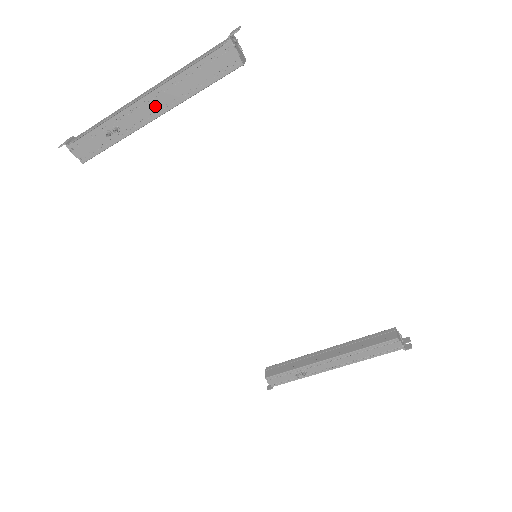
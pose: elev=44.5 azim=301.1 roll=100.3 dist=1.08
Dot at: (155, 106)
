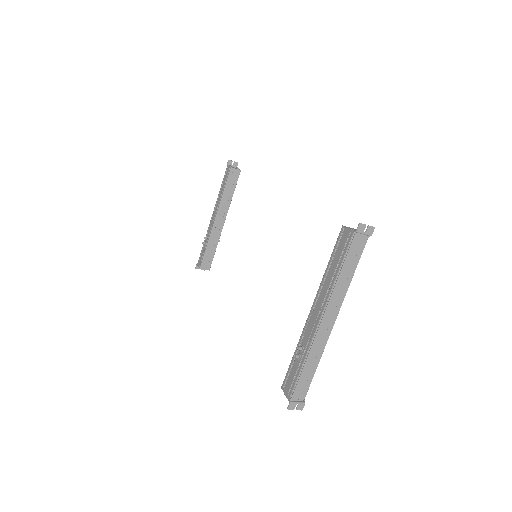
Dot at: (215, 215)
